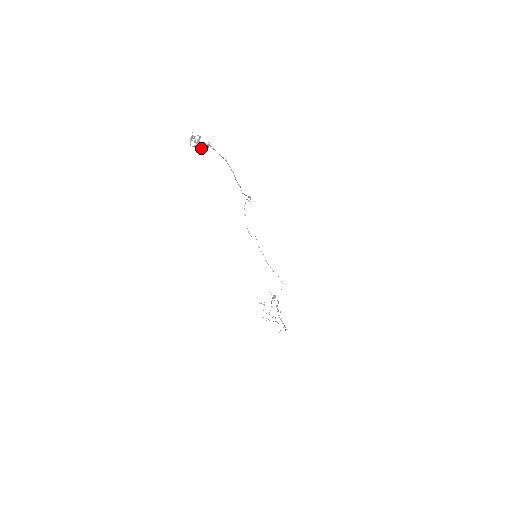
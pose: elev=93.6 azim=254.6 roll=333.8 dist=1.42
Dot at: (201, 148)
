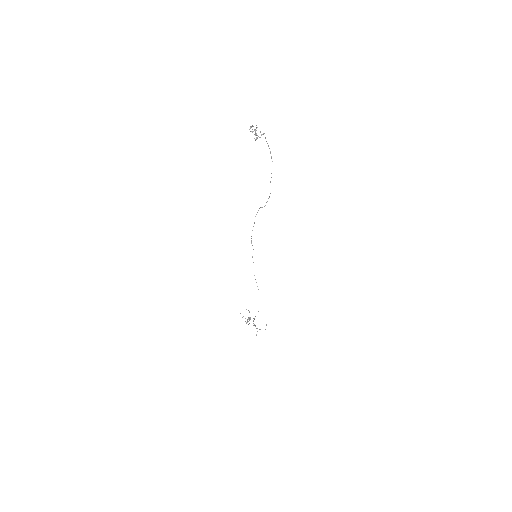
Dot at: (256, 135)
